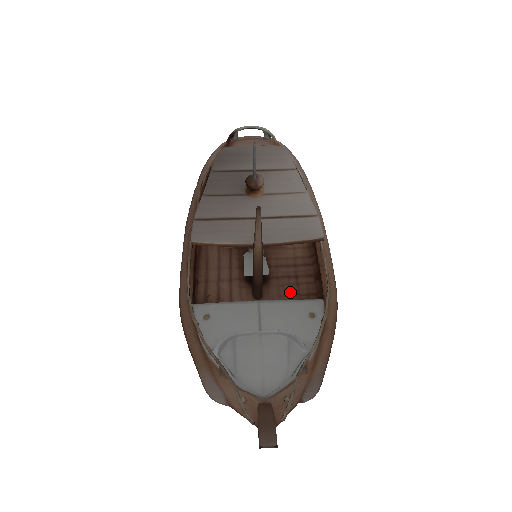
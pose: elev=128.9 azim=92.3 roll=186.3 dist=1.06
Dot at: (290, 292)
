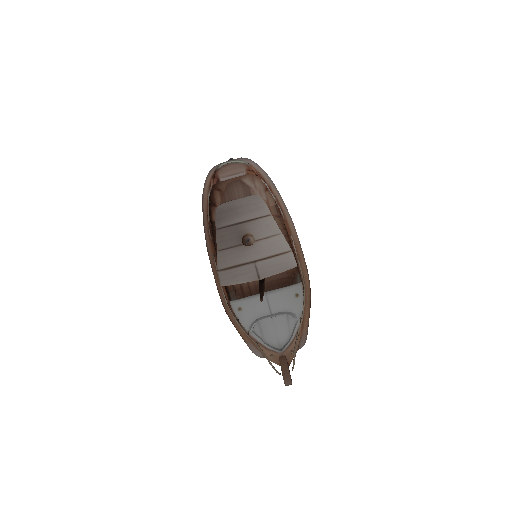
Dot at: occluded
